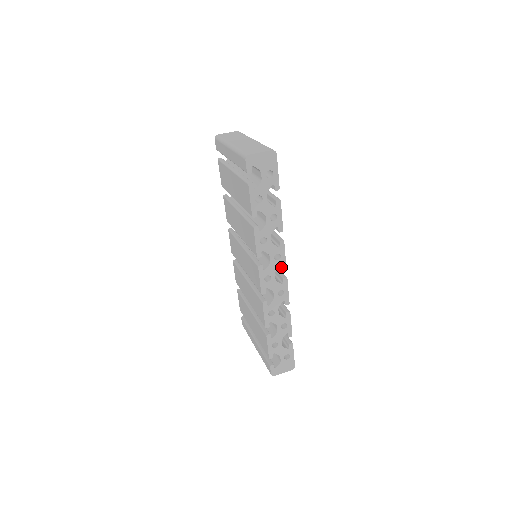
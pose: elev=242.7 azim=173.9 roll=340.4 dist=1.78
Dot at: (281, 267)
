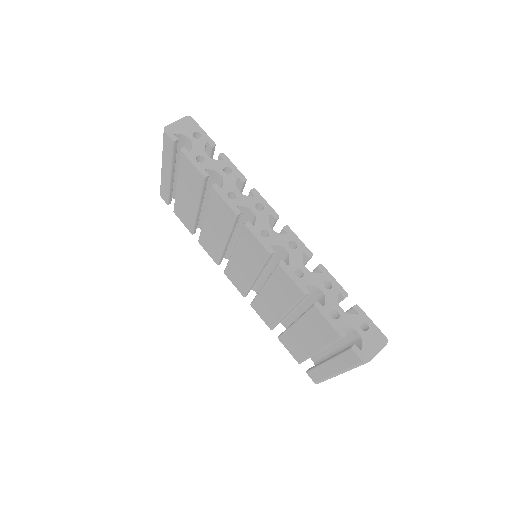
Dot at: (272, 218)
